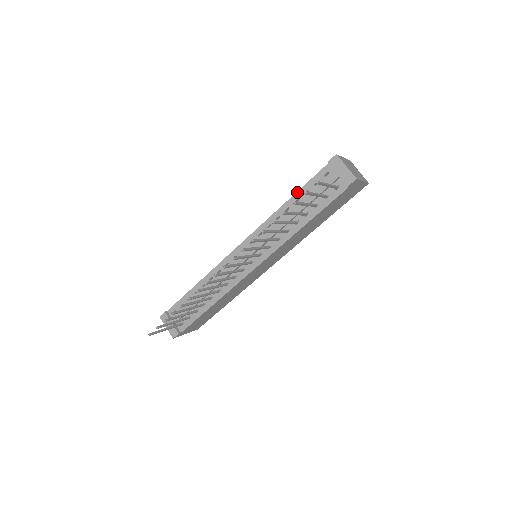
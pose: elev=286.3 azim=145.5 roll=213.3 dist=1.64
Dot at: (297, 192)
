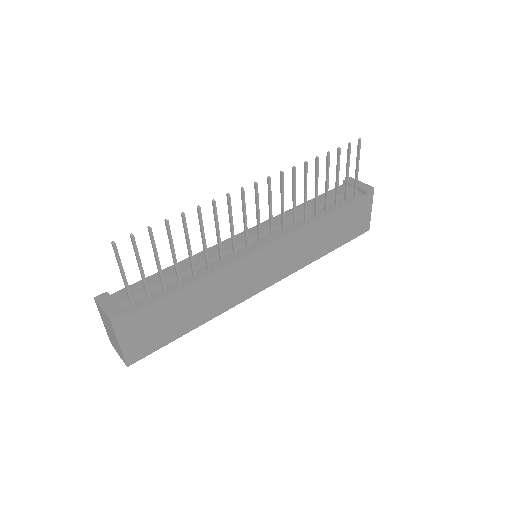
Dot at: (313, 198)
